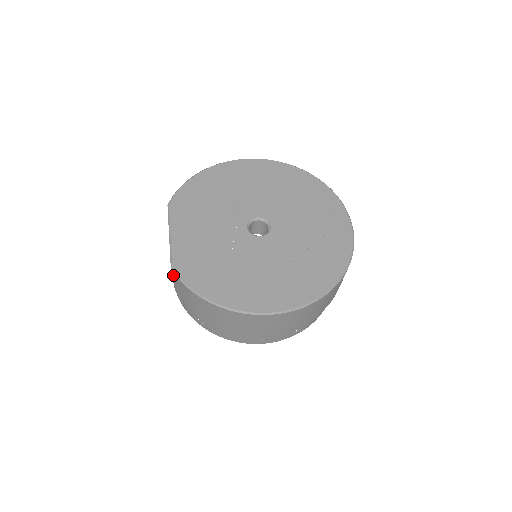
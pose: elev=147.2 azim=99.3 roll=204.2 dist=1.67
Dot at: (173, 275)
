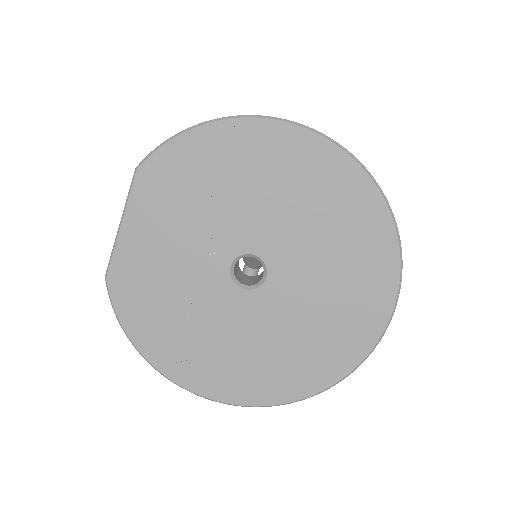
Dot at: occluded
